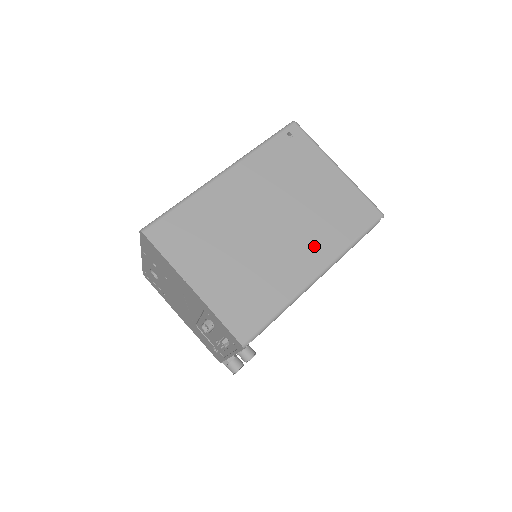
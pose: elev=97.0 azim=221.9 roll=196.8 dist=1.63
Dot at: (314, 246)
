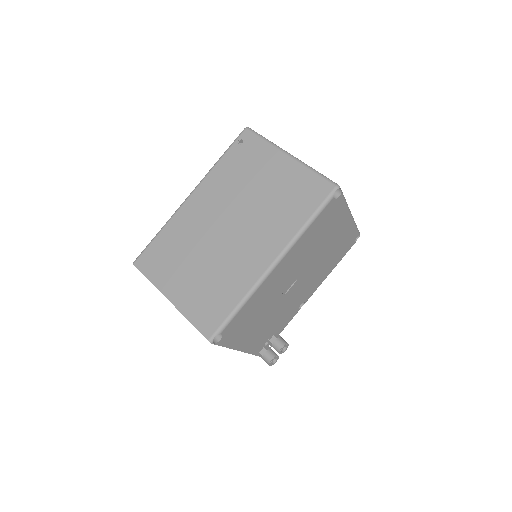
Dot at: (267, 238)
